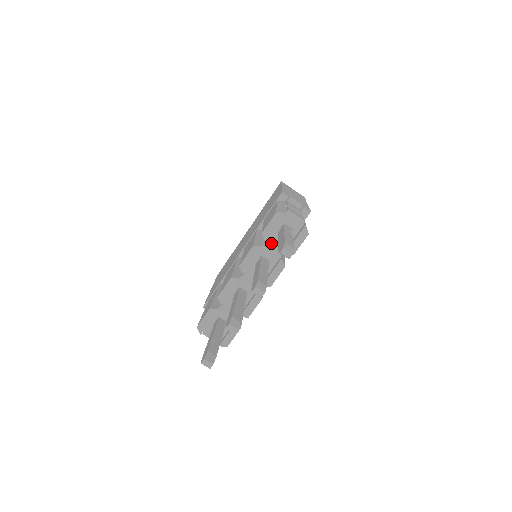
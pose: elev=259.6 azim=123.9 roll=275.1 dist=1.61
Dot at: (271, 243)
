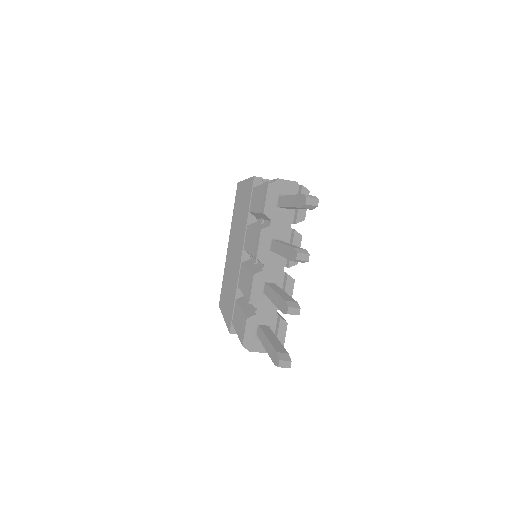
Dot at: (276, 220)
